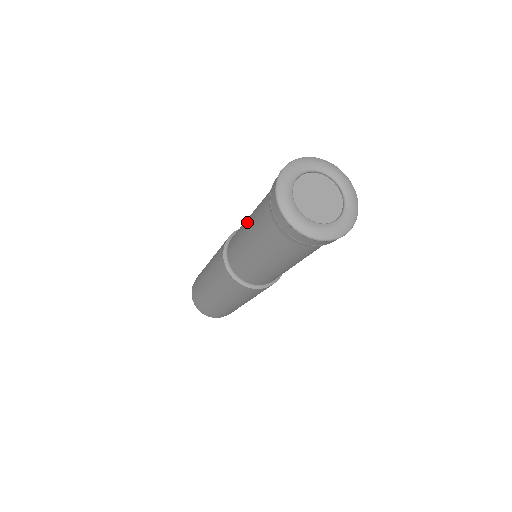
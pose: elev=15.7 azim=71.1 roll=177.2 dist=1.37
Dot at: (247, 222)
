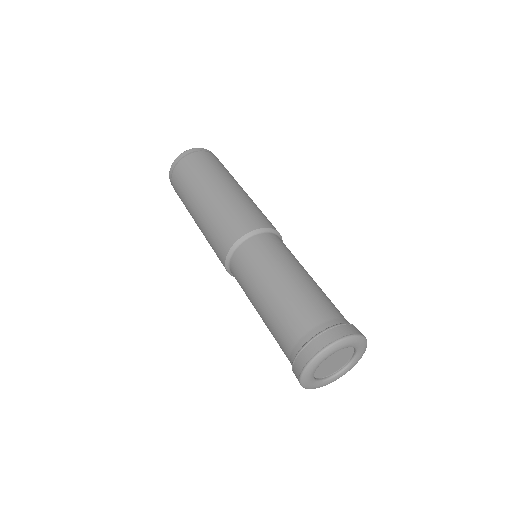
Dot at: (271, 288)
